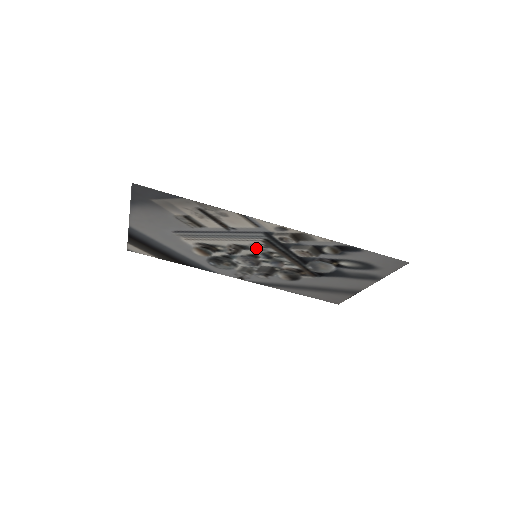
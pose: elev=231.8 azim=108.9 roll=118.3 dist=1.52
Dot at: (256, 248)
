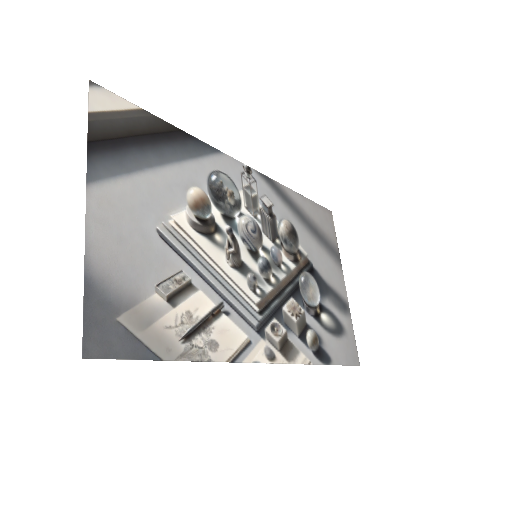
Dot at: (254, 278)
